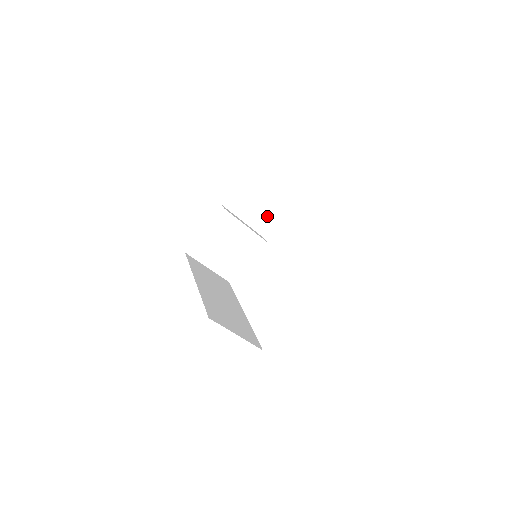
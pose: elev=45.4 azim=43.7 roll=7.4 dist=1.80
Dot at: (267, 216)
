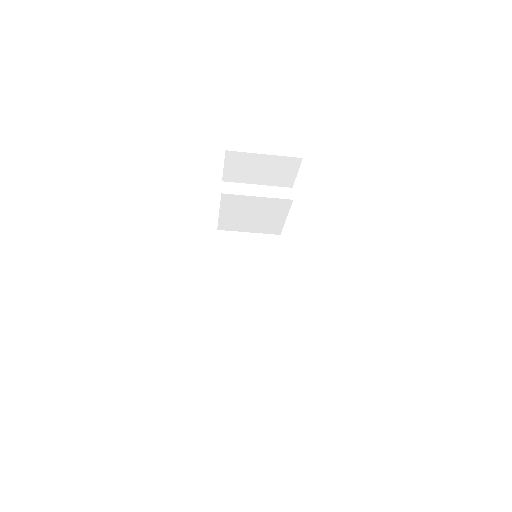
Dot at: (282, 171)
